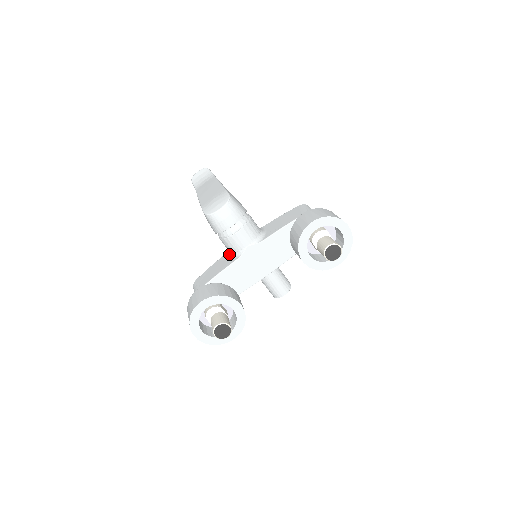
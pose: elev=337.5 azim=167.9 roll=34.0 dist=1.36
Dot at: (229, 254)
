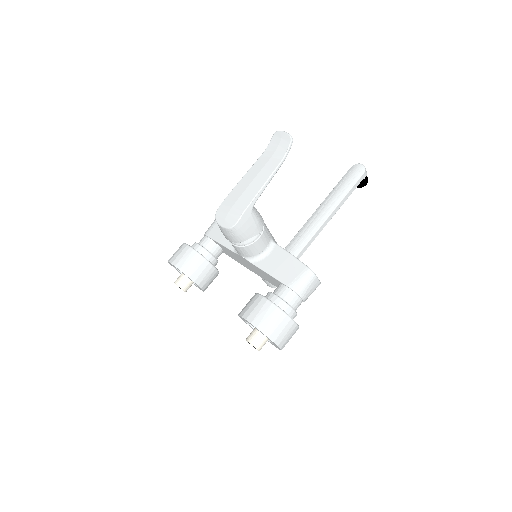
Dot at: occluded
